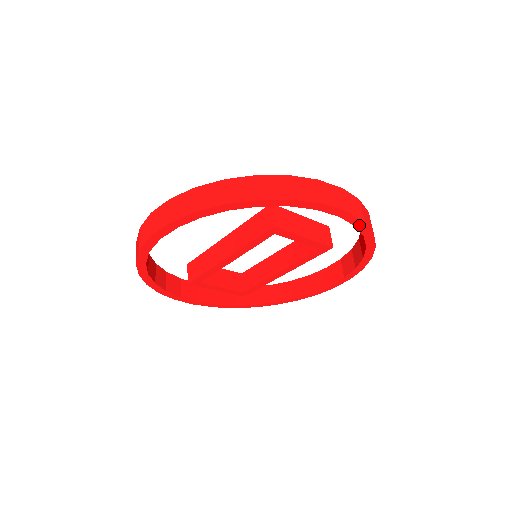
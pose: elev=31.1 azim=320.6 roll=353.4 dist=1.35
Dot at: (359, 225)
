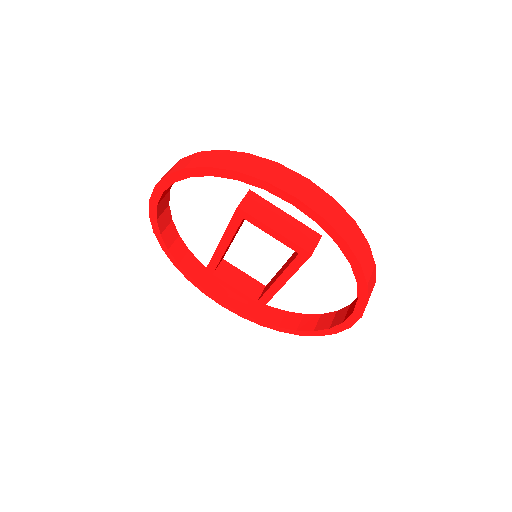
Dot at: (321, 223)
